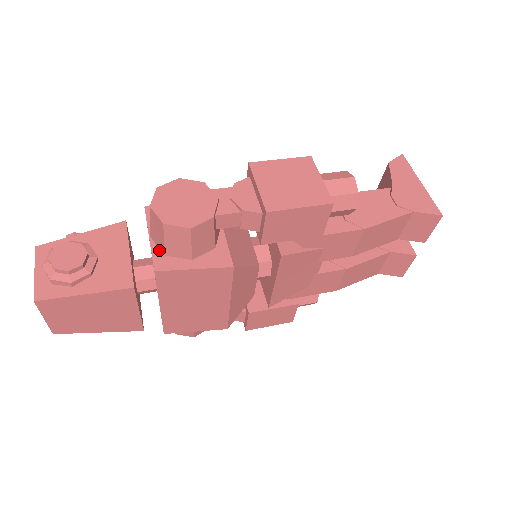
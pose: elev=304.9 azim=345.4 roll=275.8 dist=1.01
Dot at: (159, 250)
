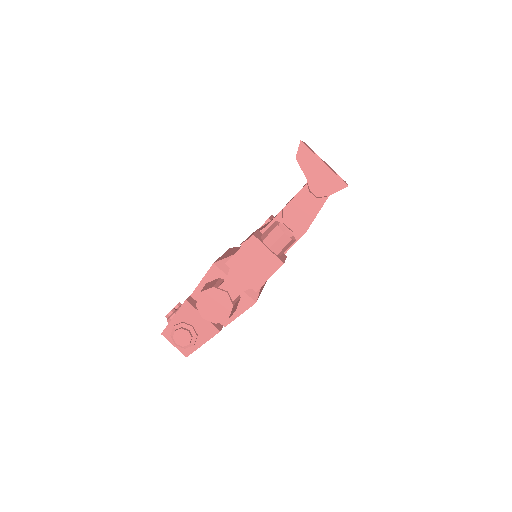
Dot at: occluded
